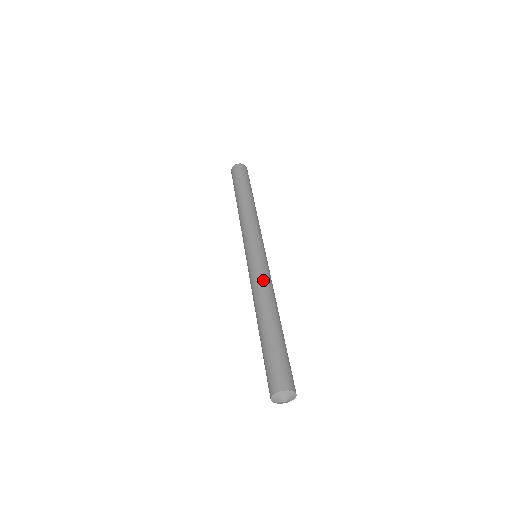
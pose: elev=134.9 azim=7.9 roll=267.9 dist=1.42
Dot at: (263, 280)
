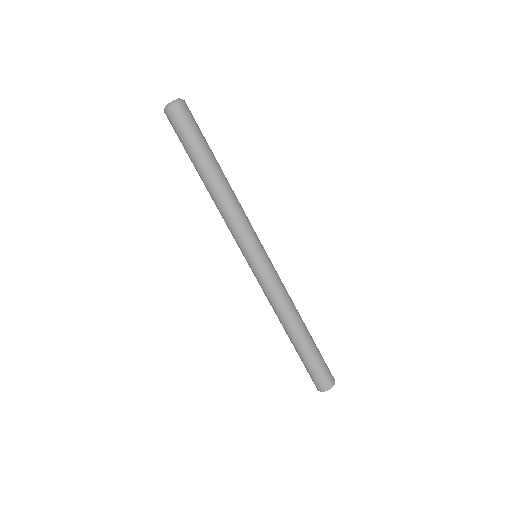
Dot at: (277, 297)
